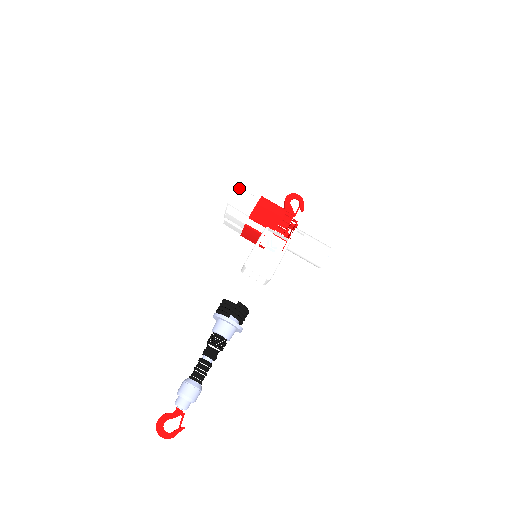
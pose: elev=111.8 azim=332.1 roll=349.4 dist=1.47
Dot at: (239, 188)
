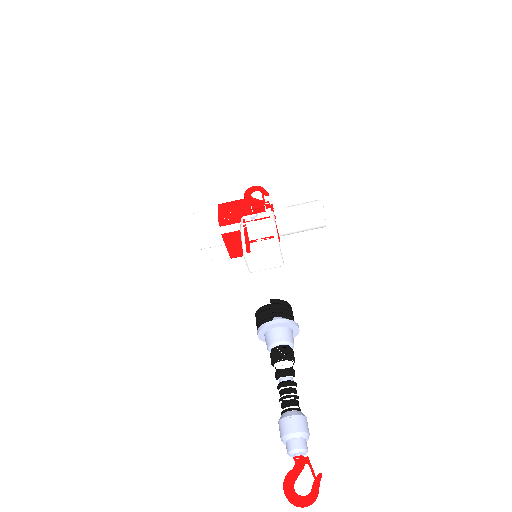
Dot at: (193, 214)
